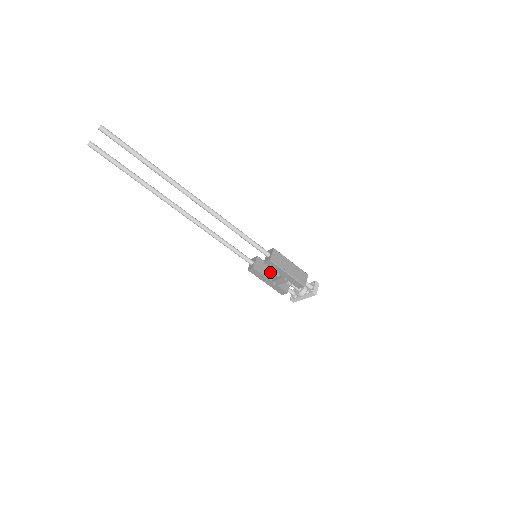
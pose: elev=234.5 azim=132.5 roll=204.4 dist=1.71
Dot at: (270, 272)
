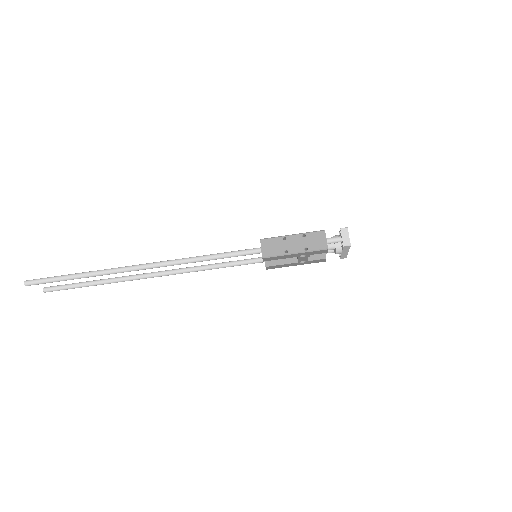
Dot at: occluded
